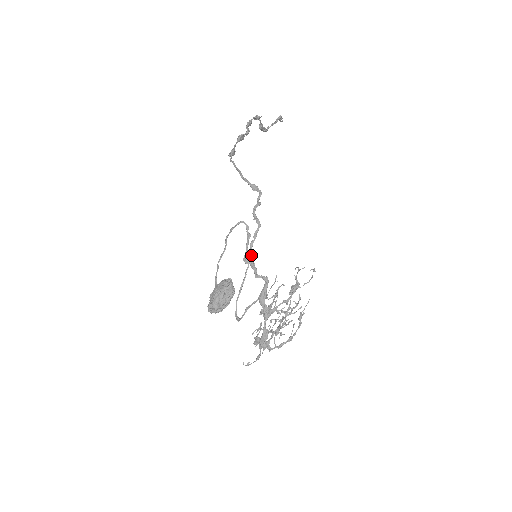
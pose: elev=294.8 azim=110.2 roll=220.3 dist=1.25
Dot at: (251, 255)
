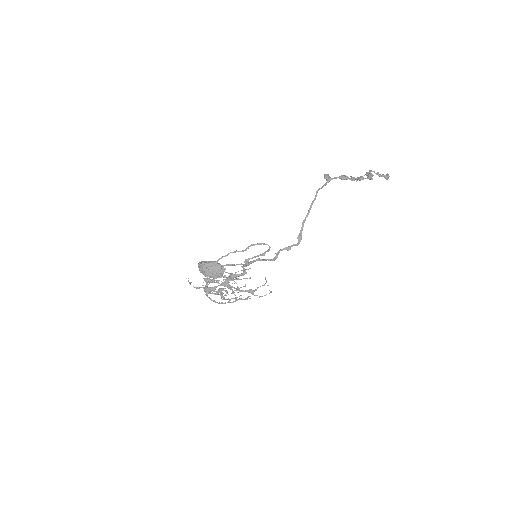
Dot at: (252, 262)
